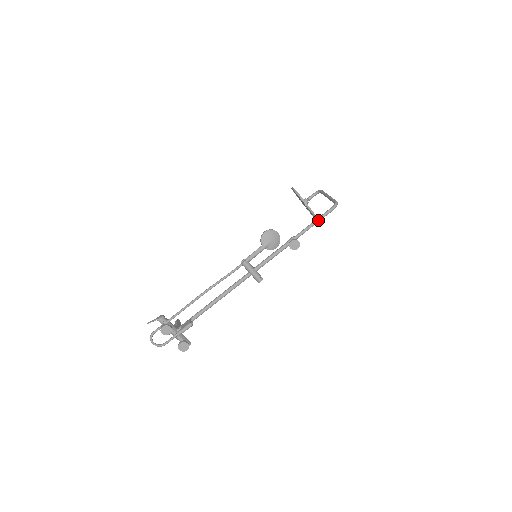
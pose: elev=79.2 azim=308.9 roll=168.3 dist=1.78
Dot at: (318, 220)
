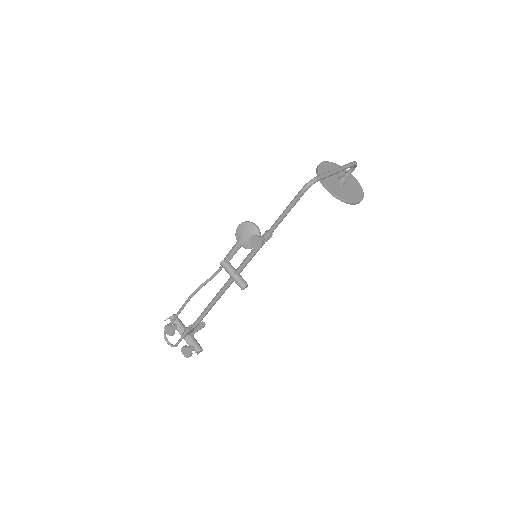
Dot at: (288, 207)
